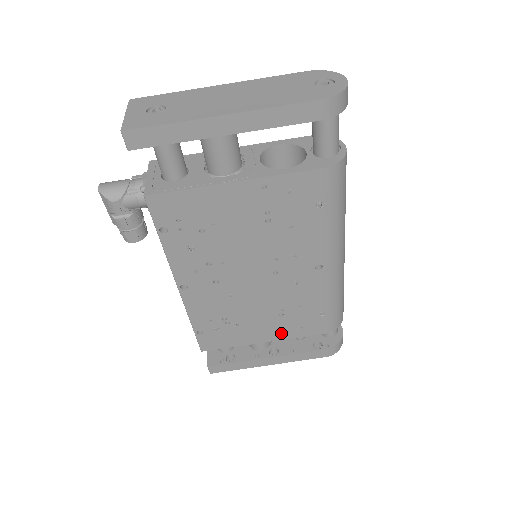
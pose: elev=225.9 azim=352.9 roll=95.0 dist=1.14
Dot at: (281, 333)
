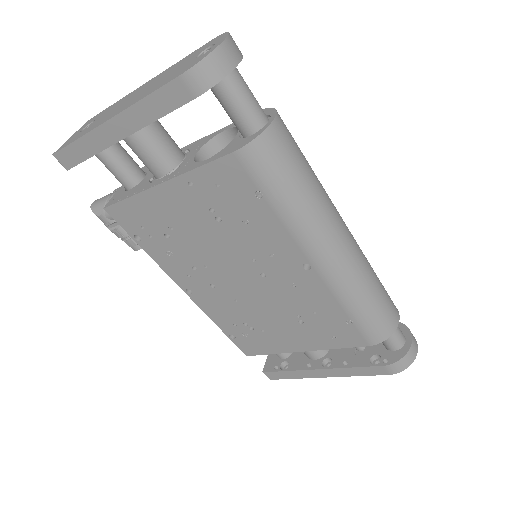
Dot at: (315, 342)
